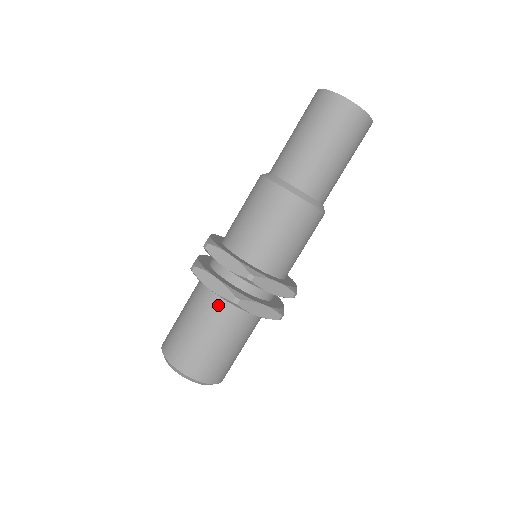
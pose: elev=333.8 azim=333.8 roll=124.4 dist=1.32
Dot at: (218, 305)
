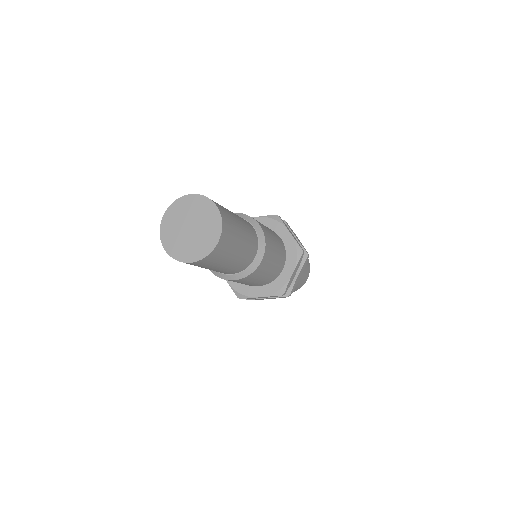
Dot at: occluded
